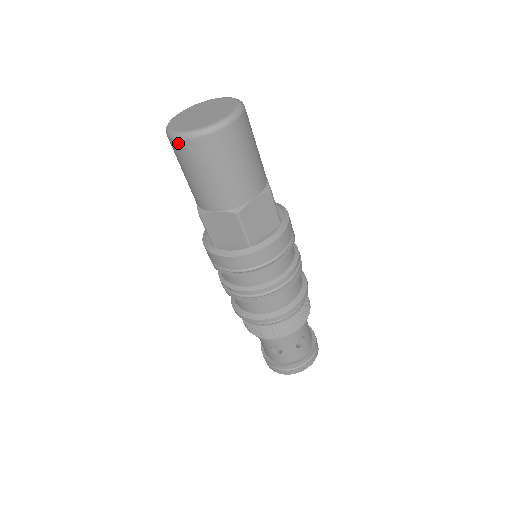
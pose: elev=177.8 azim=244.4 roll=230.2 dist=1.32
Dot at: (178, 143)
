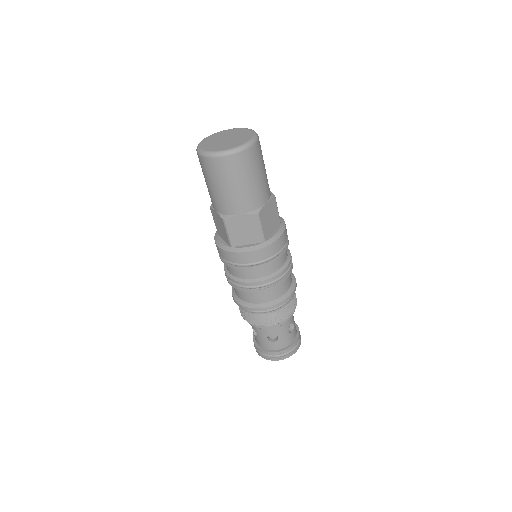
Dot at: (215, 160)
